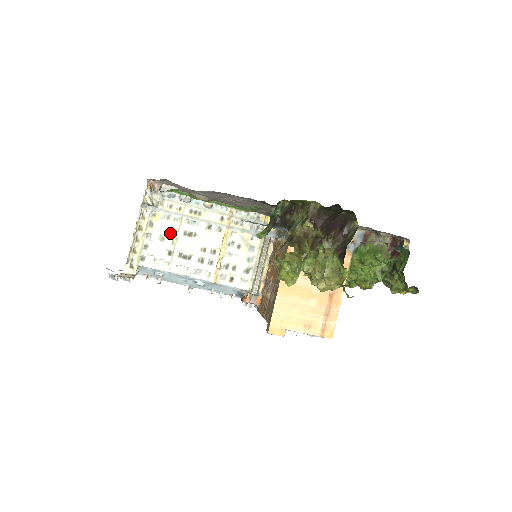
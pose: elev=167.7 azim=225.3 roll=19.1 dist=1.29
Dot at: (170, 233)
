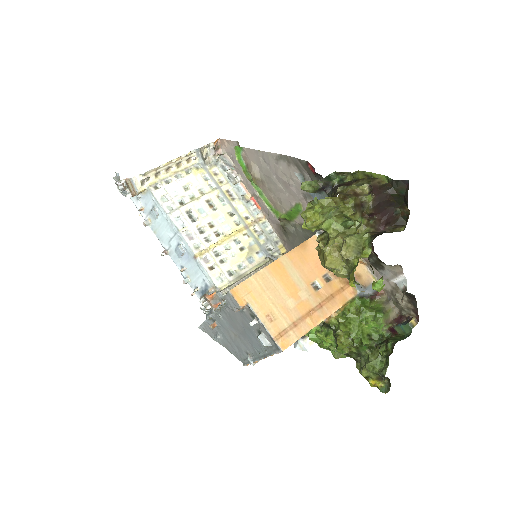
Dot at: (197, 190)
